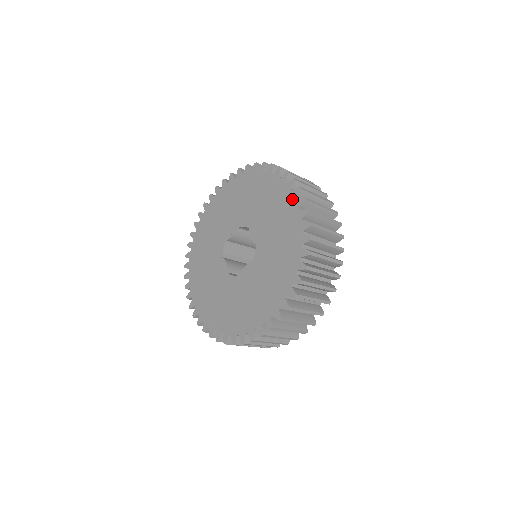
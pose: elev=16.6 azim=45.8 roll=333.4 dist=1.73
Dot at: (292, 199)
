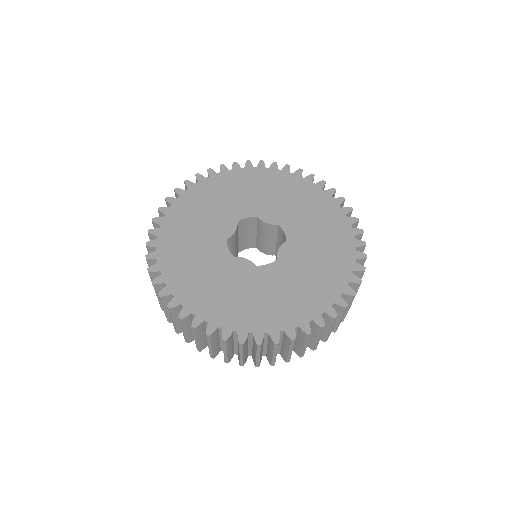
Dot at: (346, 279)
